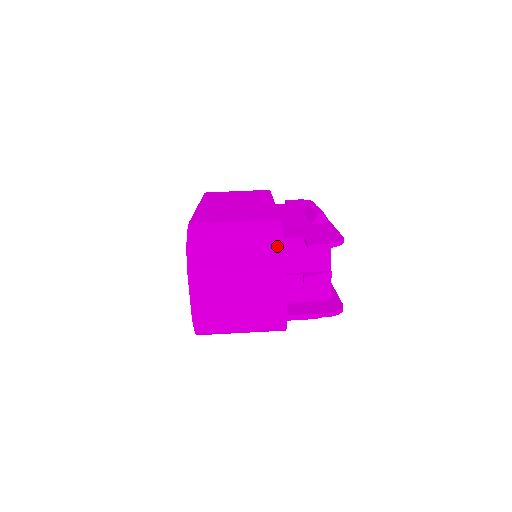
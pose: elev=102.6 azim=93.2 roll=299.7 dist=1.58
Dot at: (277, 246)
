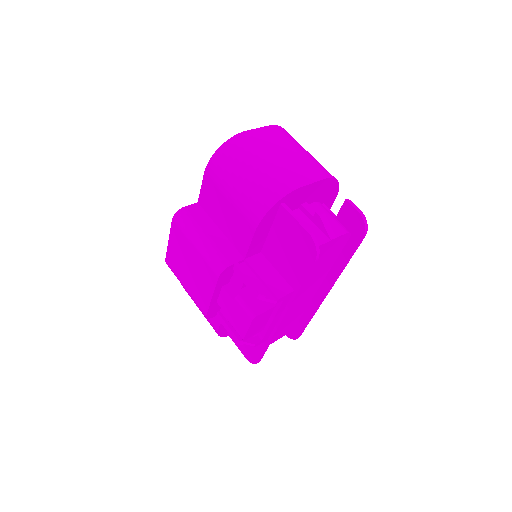
Dot at: occluded
